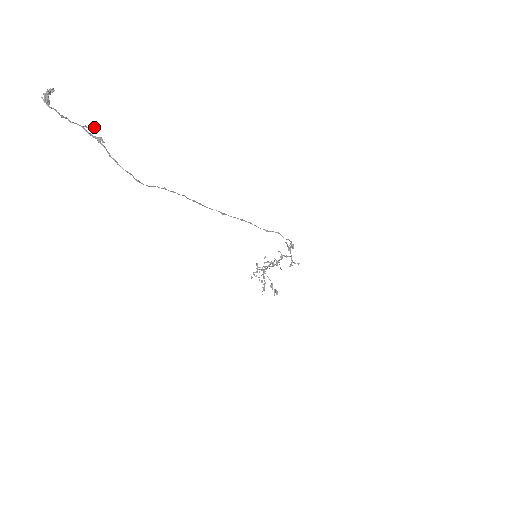
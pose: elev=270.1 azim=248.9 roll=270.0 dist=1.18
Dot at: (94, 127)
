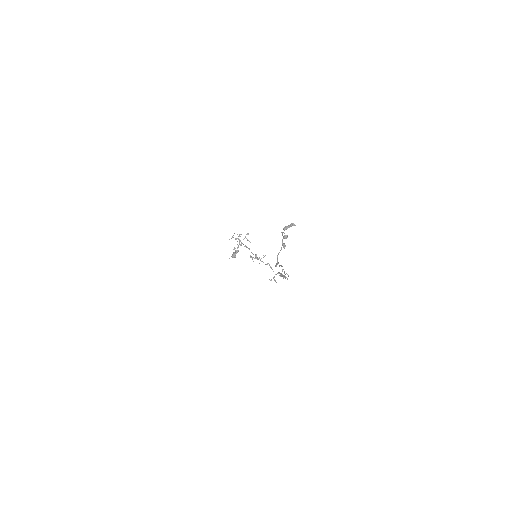
Dot at: (287, 236)
